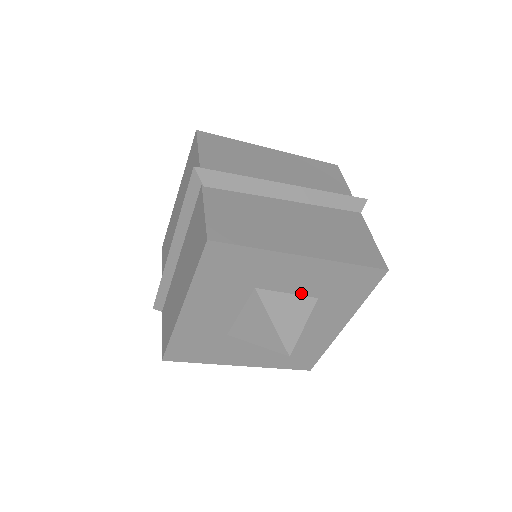
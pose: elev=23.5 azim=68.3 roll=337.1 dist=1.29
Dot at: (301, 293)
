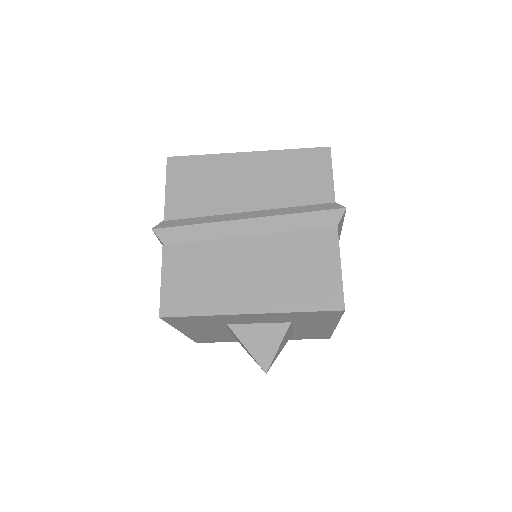
Dot at: (271, 322)
